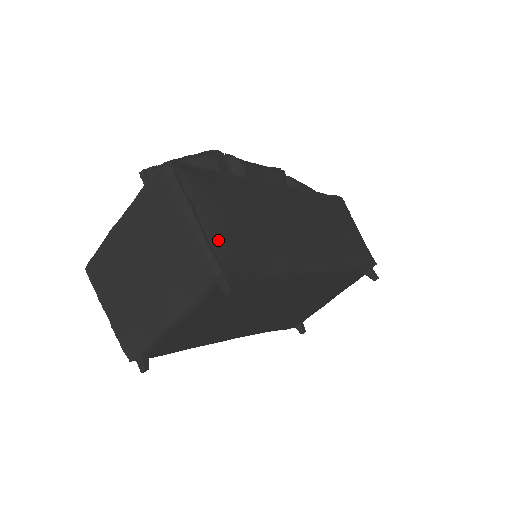
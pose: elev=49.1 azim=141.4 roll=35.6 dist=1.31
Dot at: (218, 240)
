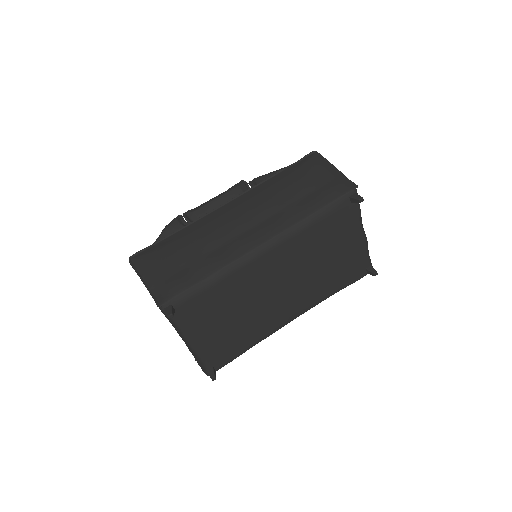
Dot at: (158, 288)
